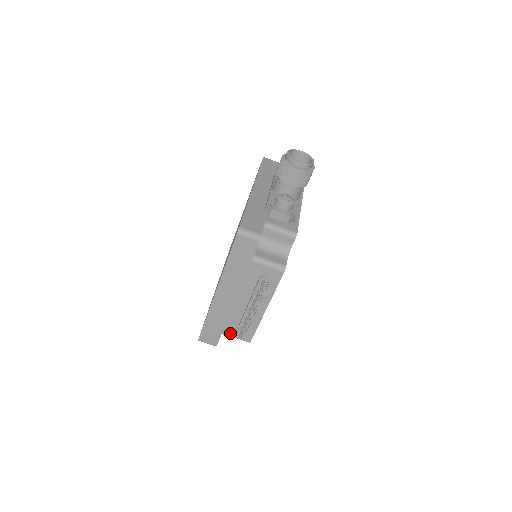
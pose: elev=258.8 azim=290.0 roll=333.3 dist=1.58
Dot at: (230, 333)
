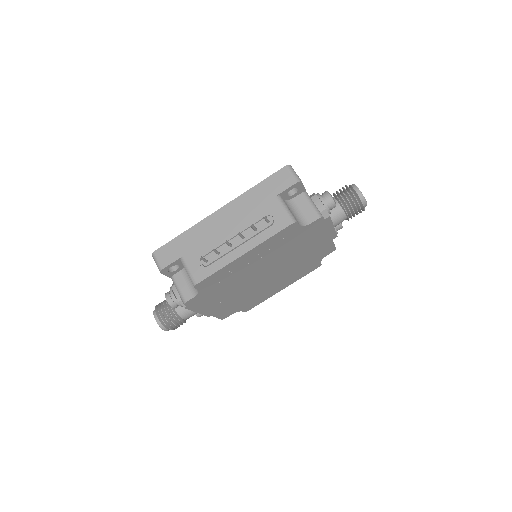
Dot at: (188, 262)
